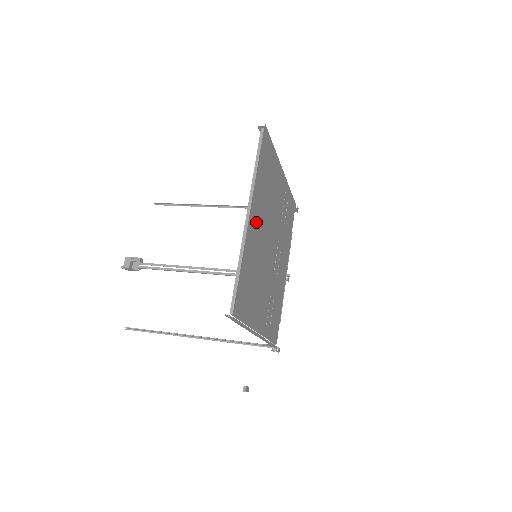
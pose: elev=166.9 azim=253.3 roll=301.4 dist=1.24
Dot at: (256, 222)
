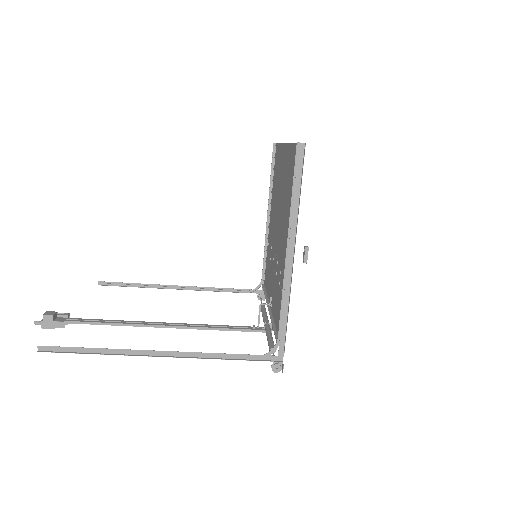
Dot at: occluded
